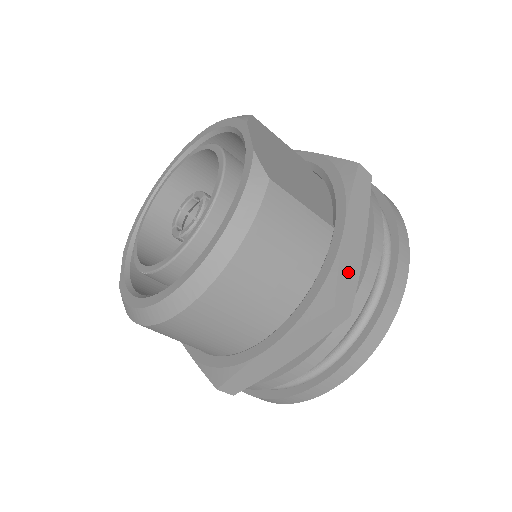
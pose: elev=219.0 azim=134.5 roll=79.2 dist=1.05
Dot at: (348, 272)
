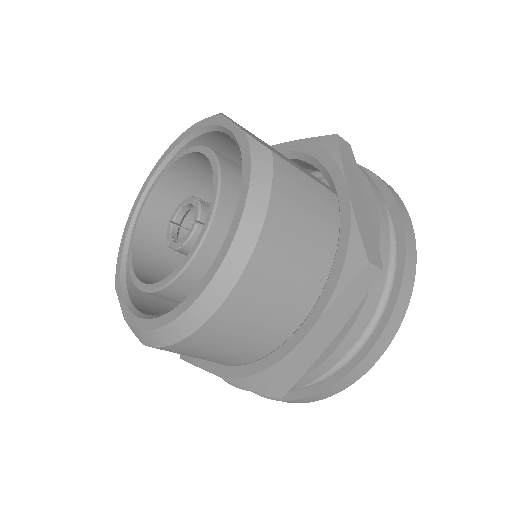
Dot at: (366, 230)
